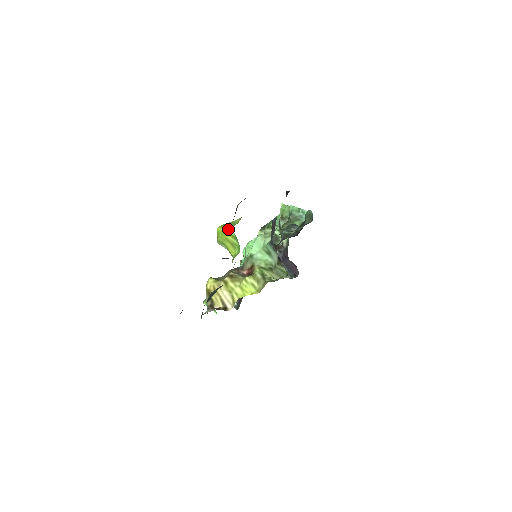
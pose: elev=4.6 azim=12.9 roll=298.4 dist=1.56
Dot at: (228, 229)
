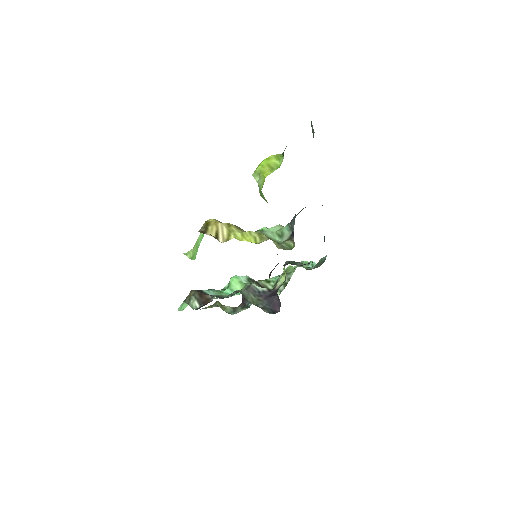
Dot at: (276, 155)
